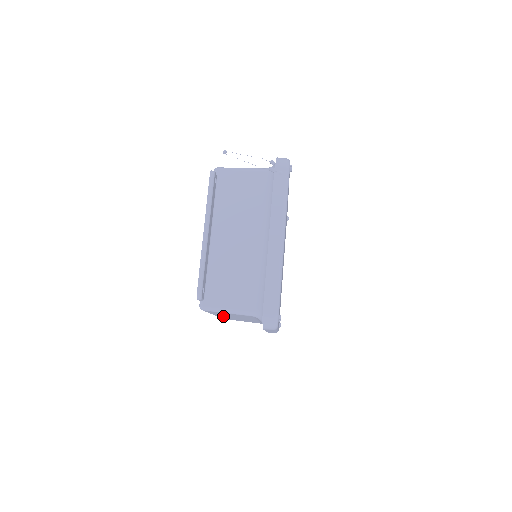
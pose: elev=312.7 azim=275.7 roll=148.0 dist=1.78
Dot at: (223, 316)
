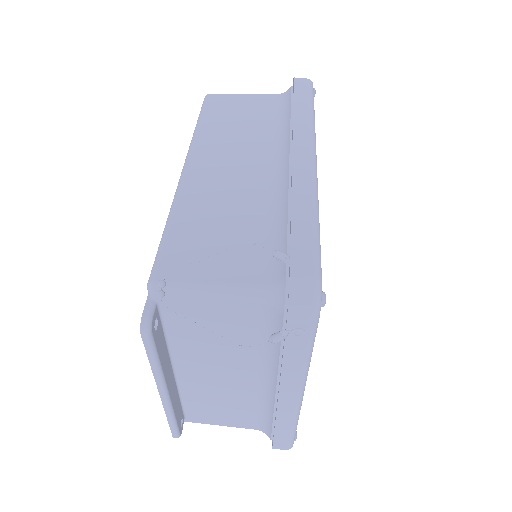
Dot at: occluded
